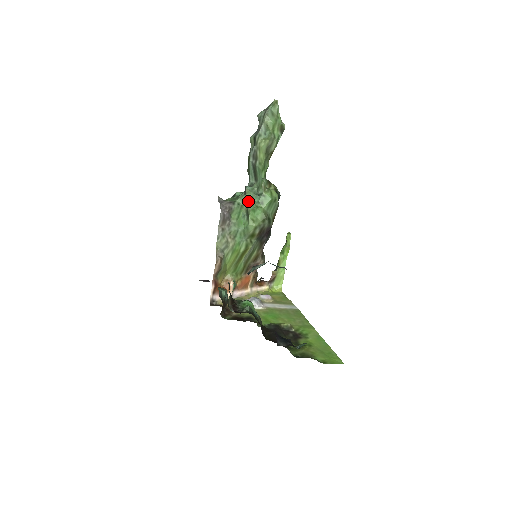
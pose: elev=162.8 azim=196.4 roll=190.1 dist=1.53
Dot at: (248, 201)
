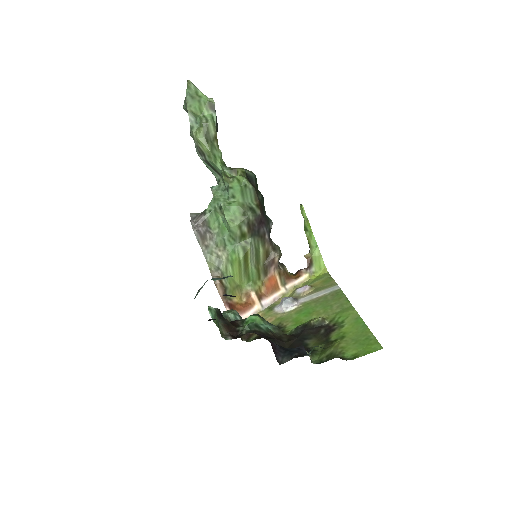
Dot at: (218, 203)
